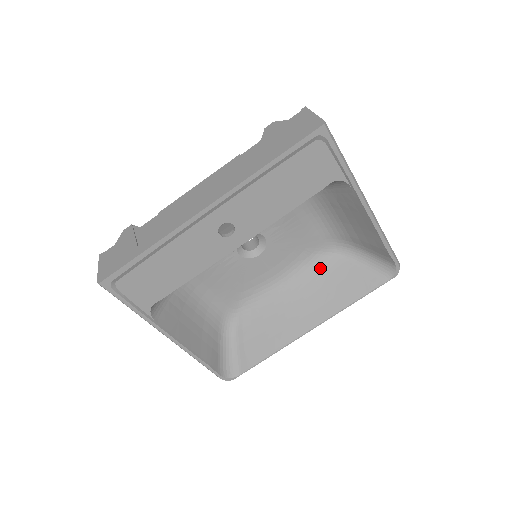
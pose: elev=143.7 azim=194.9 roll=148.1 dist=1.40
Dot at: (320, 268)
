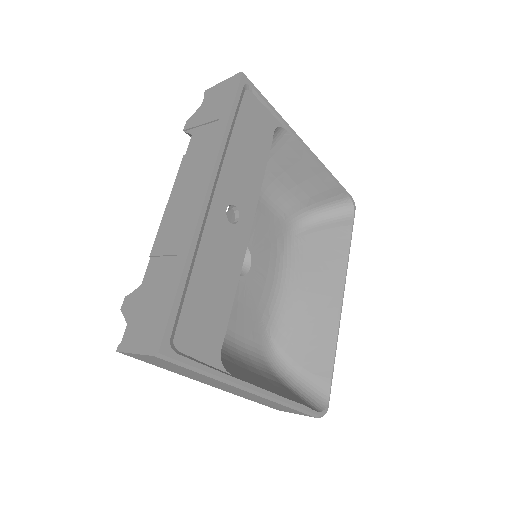
Dot at: (300, 249)
